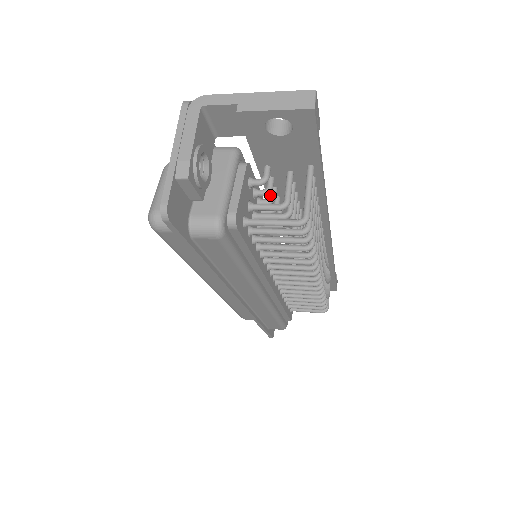
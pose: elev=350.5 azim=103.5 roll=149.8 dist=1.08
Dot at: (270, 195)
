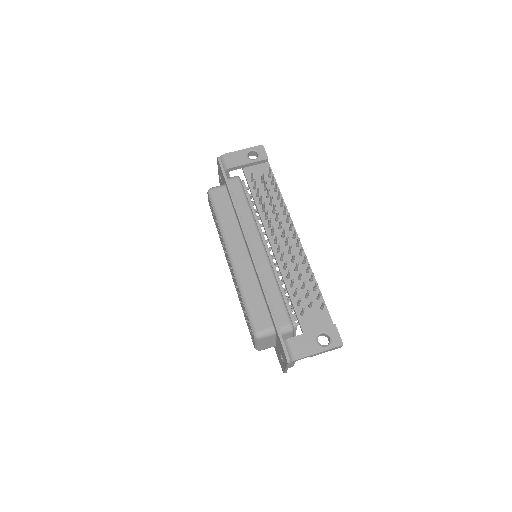
Dot at: occluded
